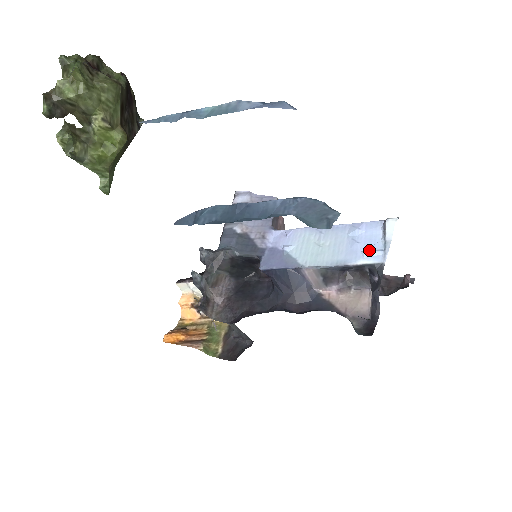
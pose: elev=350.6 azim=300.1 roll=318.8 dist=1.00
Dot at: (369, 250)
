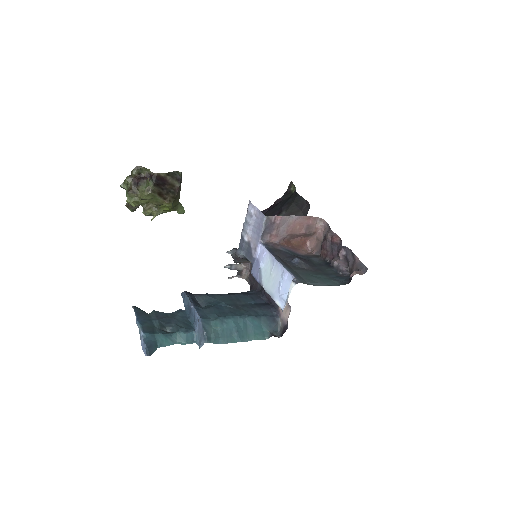
Dot at: (281, 297)
